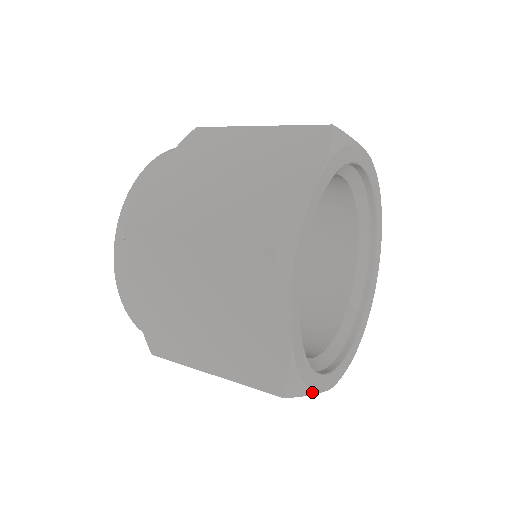
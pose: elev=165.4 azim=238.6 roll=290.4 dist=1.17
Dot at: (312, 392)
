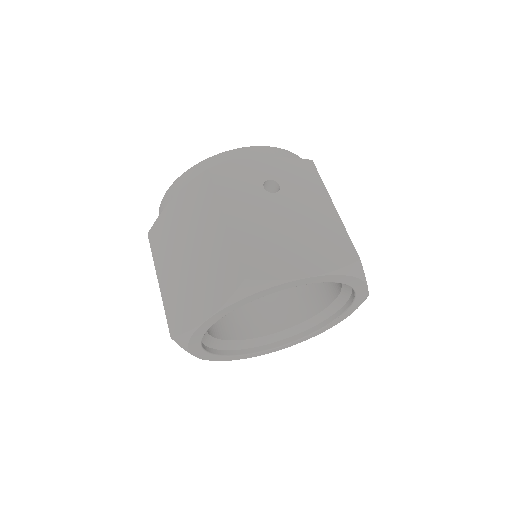
Dot at: occluded
